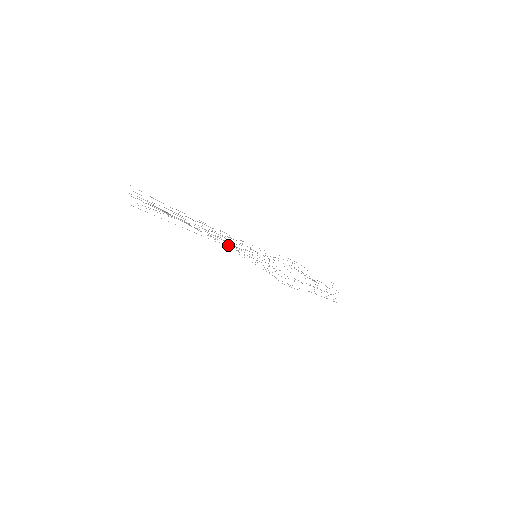
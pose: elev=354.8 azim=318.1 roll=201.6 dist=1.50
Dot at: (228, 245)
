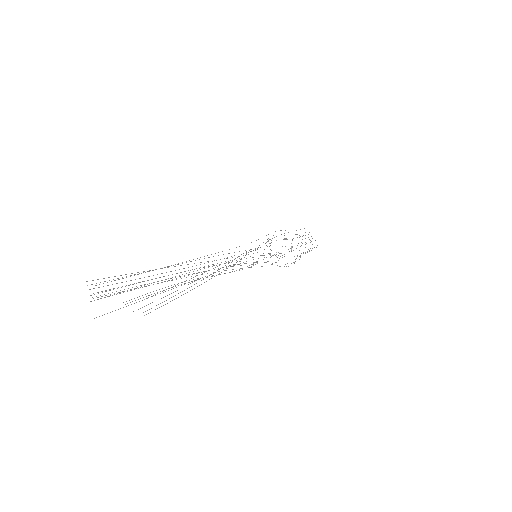
Dot at: (228, 266)
